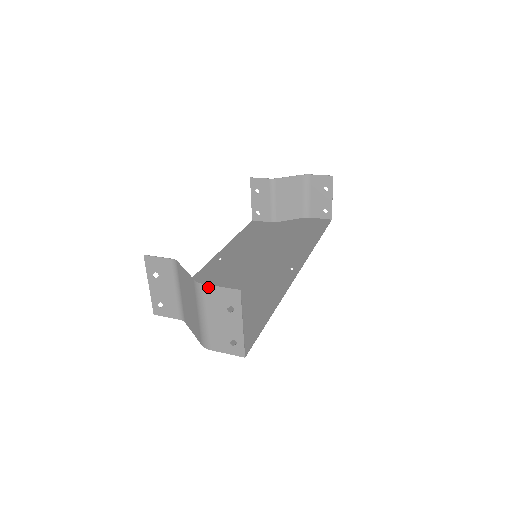
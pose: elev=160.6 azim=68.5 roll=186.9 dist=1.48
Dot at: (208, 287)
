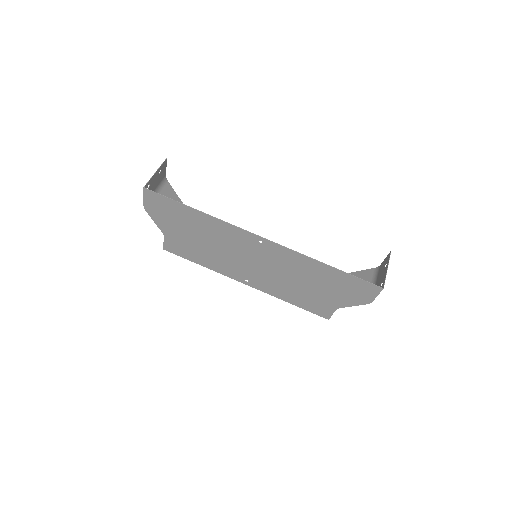
Dot at: (165, 174)
